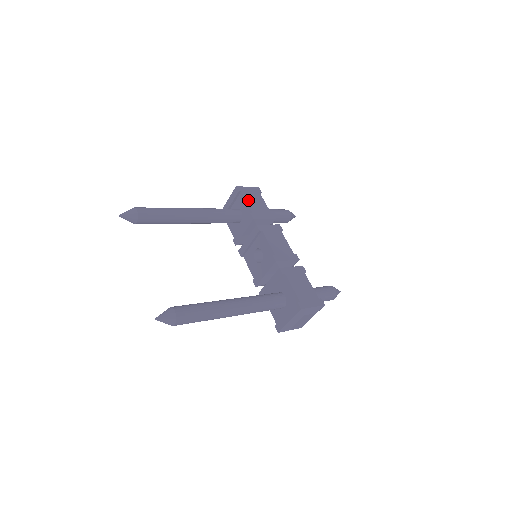
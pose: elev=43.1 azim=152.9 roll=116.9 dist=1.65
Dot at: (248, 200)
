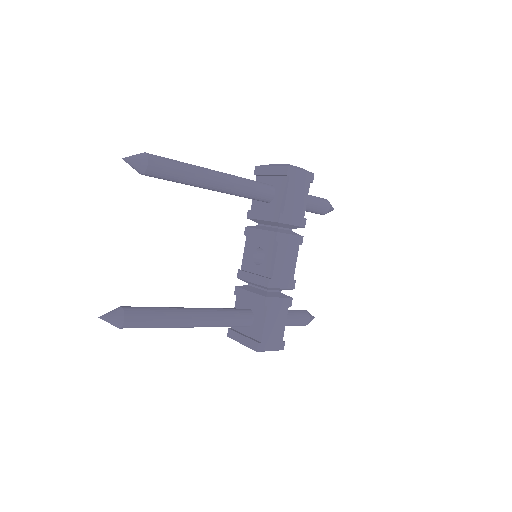
Dot at: (290, 192)
